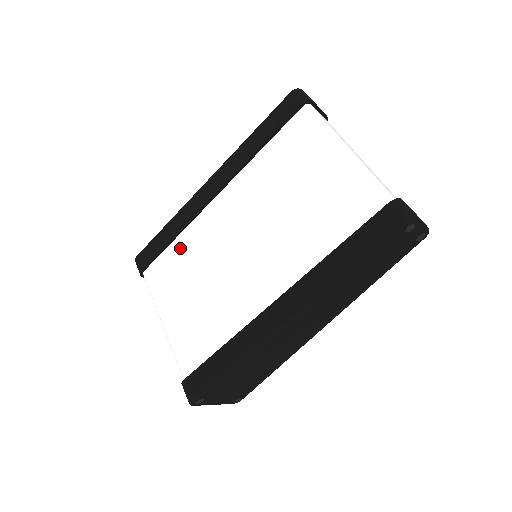
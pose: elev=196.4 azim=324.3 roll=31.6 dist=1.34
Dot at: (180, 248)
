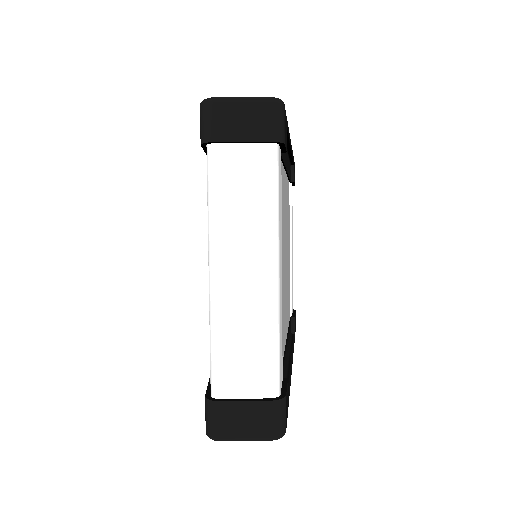
Dot at: occluded
